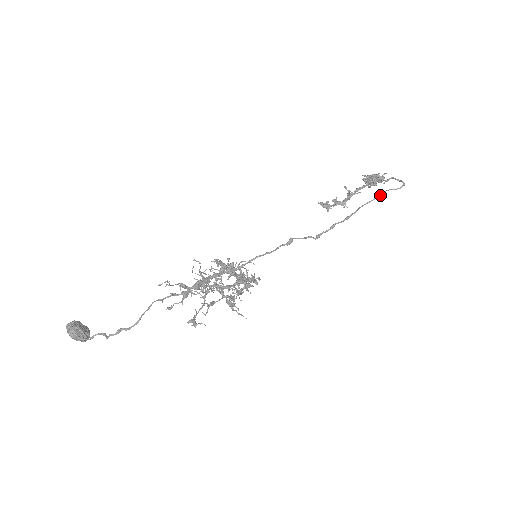
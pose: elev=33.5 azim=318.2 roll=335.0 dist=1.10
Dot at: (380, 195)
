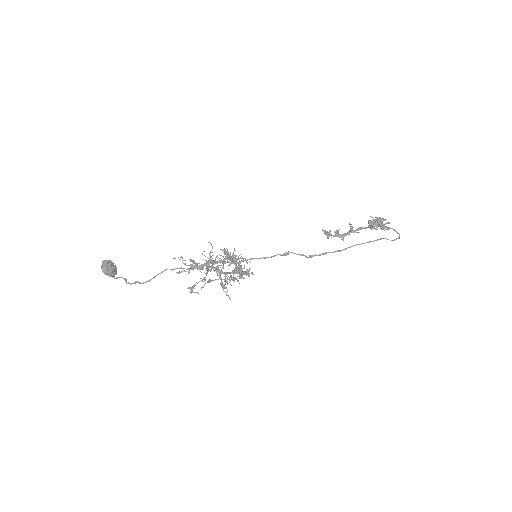
Dot at: occluded
